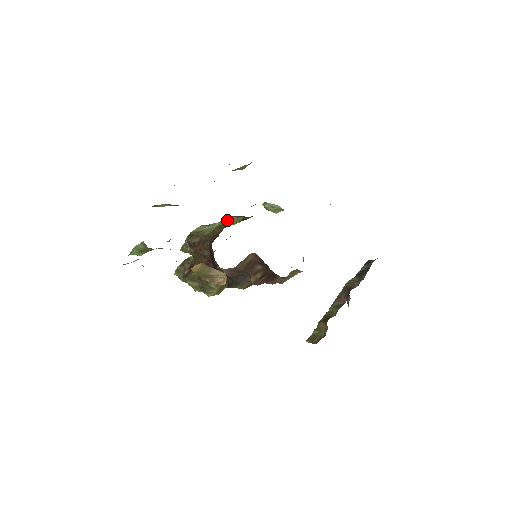
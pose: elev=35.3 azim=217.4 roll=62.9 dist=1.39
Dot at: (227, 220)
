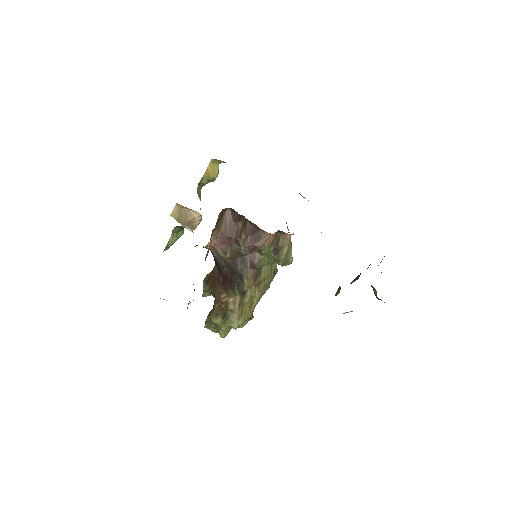
Dot at: occluded
